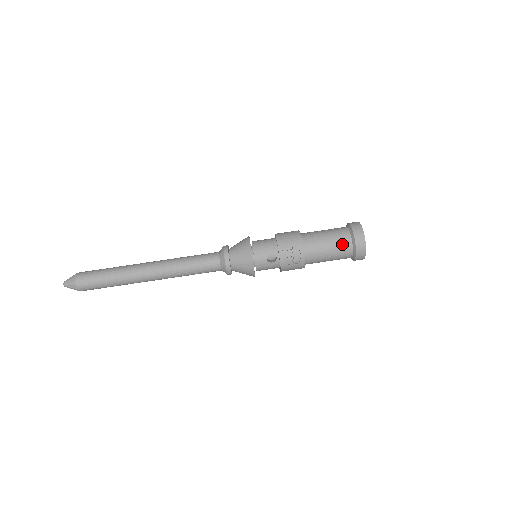
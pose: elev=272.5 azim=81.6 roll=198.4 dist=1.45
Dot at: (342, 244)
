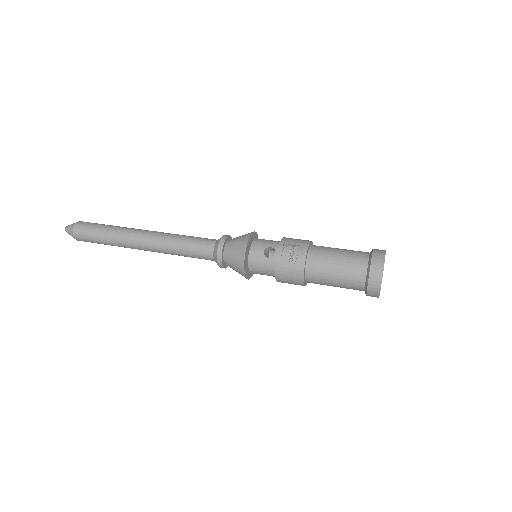
Dot at: (355, 260)
